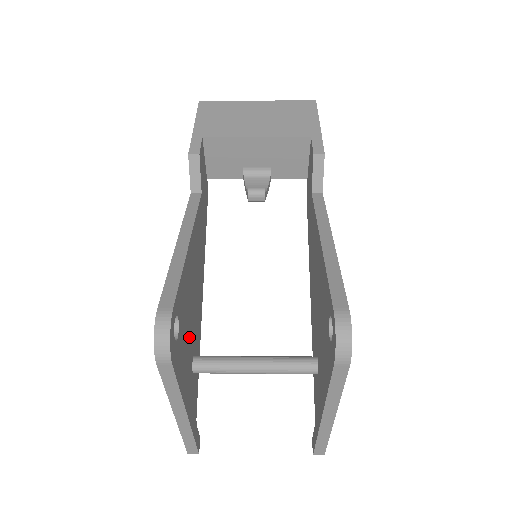
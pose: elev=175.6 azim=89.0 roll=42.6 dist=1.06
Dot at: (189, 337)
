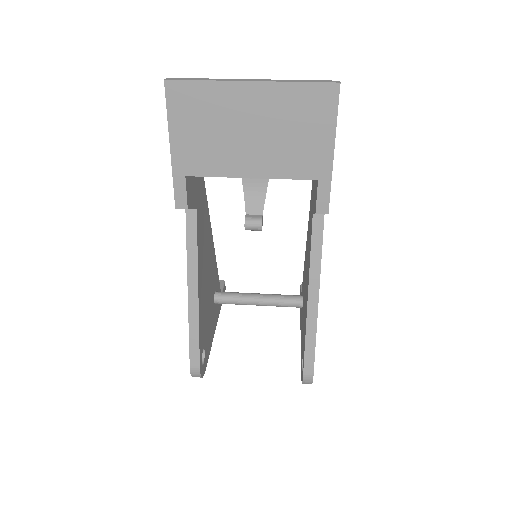
Dot at: (210, 311)
